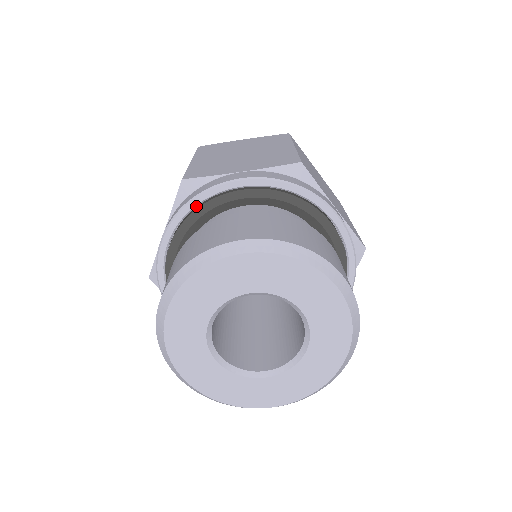
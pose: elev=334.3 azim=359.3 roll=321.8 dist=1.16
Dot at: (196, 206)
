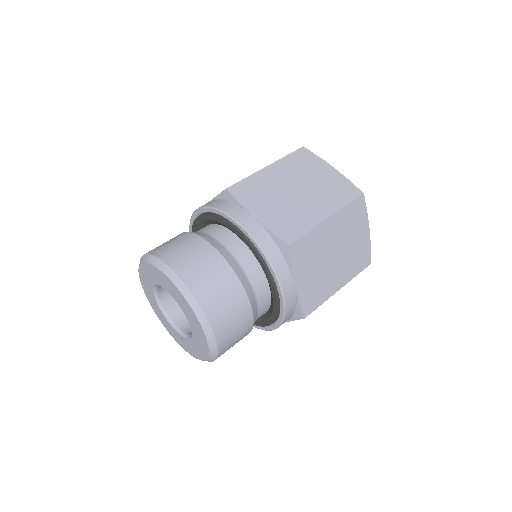
Dot at: (217, 213)
